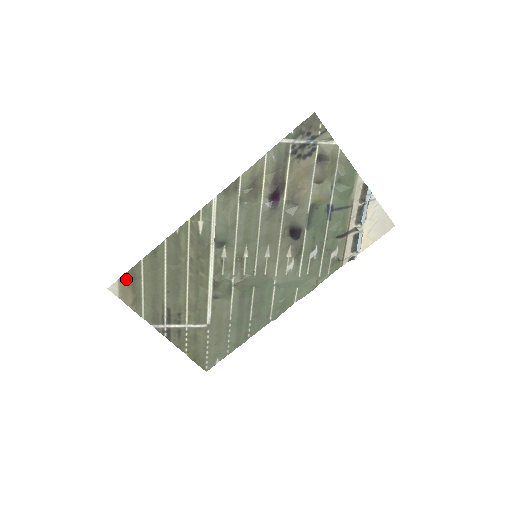
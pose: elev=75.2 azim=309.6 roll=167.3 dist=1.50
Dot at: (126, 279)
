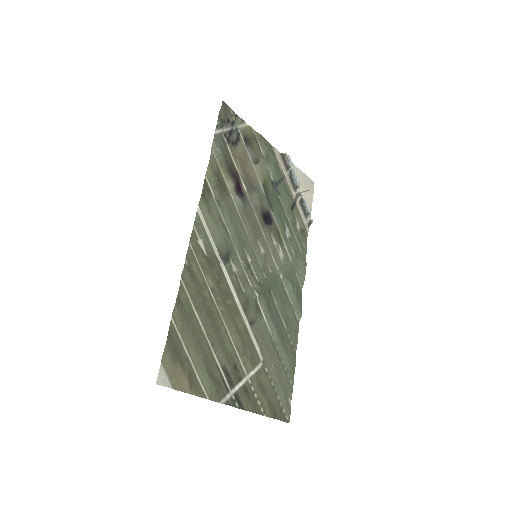
Dot at: (168, 356)
